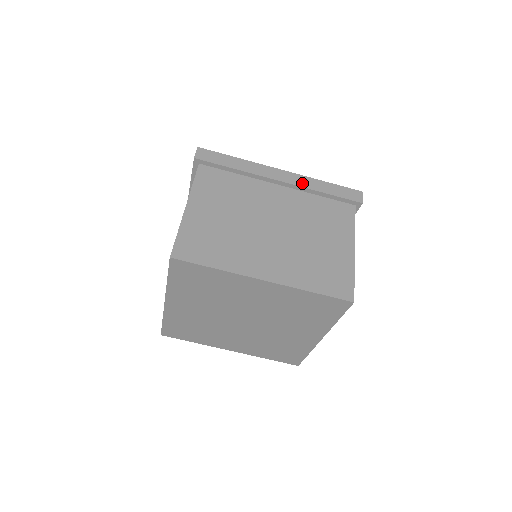
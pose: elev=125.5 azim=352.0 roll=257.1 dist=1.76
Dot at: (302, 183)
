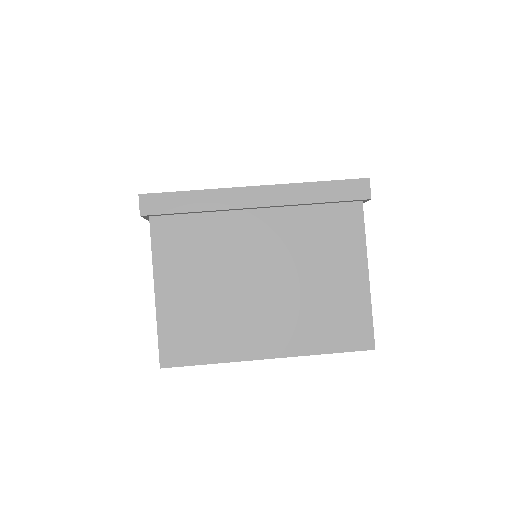
Dot at: (286, 198)
